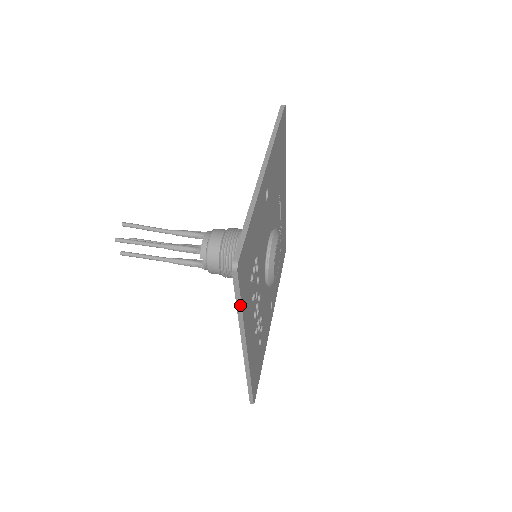
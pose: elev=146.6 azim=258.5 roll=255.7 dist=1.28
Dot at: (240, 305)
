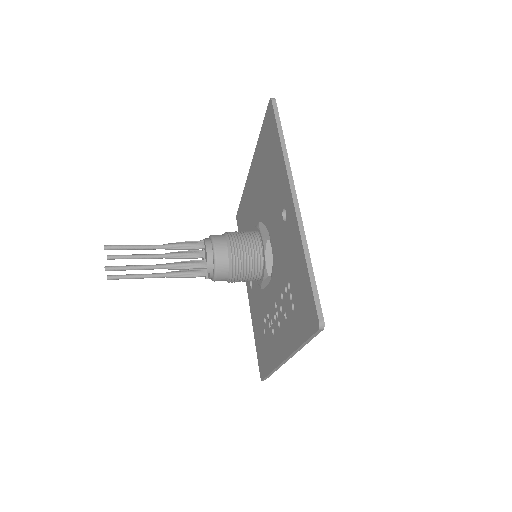
Dot at: (307, 343)
